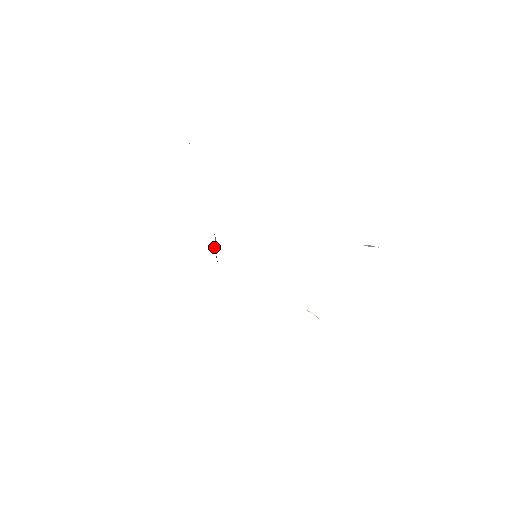
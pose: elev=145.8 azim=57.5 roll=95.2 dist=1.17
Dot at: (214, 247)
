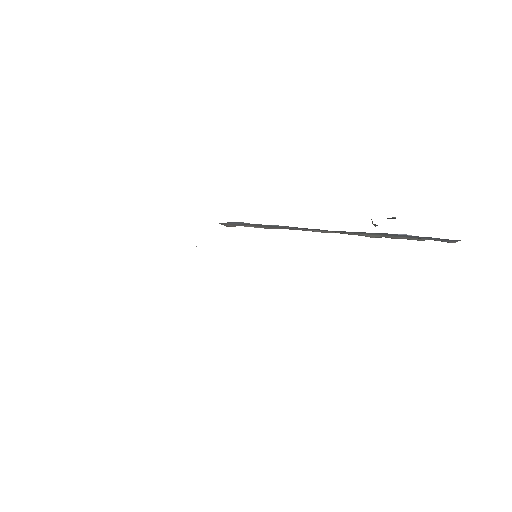
Dot at: occluded
